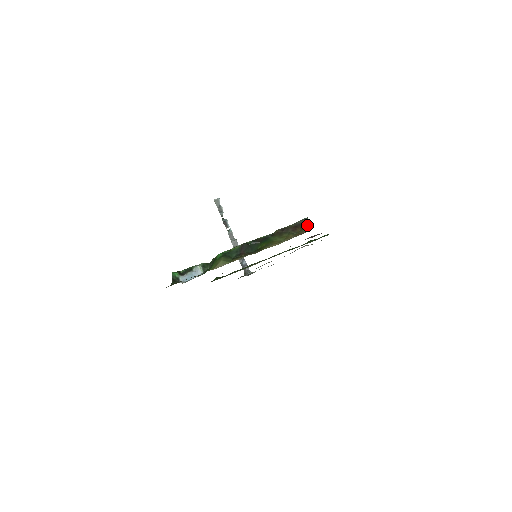
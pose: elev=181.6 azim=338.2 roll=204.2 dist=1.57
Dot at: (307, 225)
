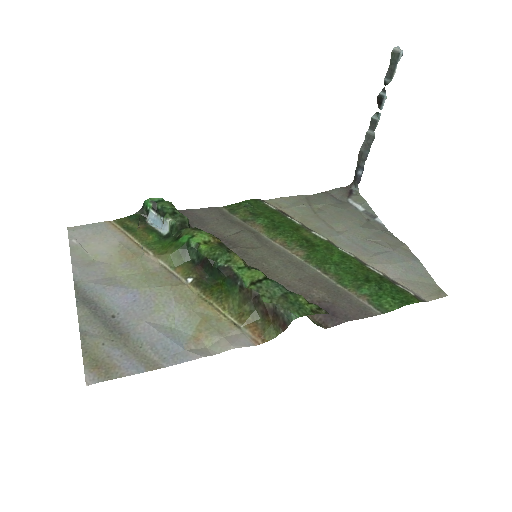
Dot at: (282, 327)
